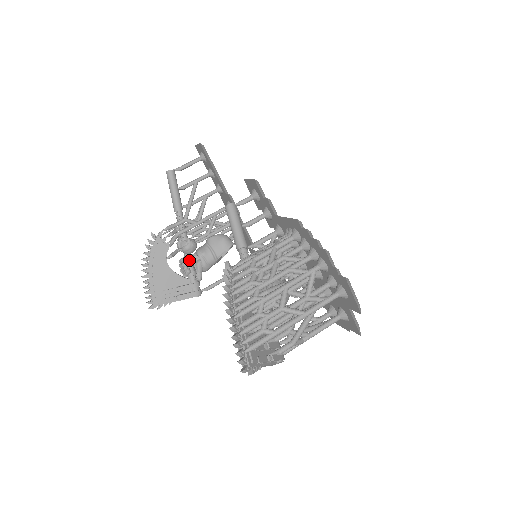
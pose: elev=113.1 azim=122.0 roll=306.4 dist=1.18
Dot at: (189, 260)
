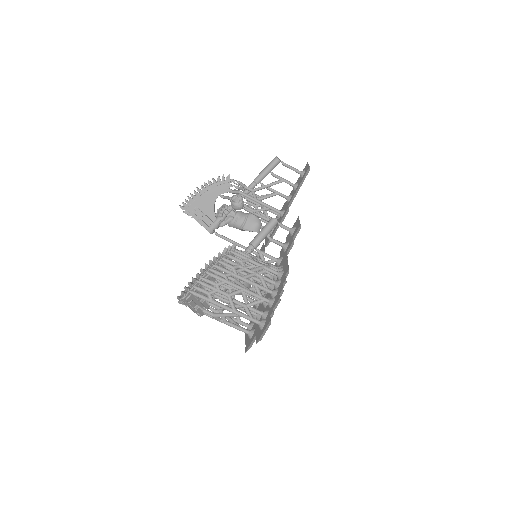
Dot at: (228, 211)
